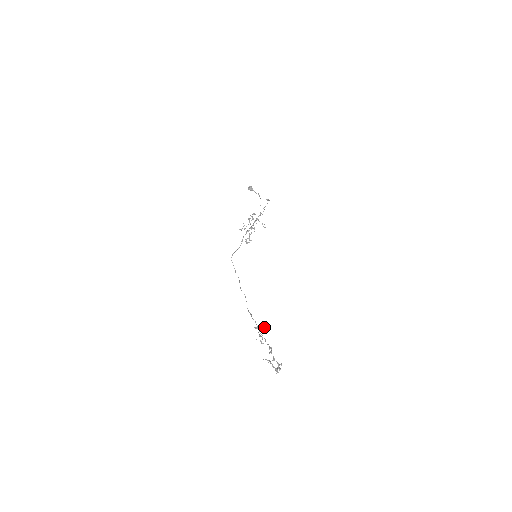
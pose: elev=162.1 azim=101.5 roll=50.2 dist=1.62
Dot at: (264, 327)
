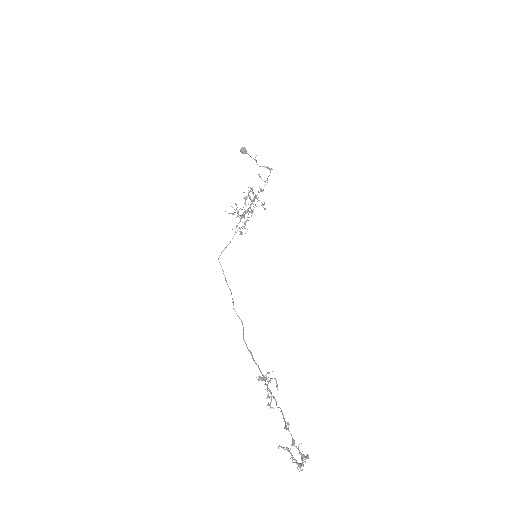
Dot at: occluded
